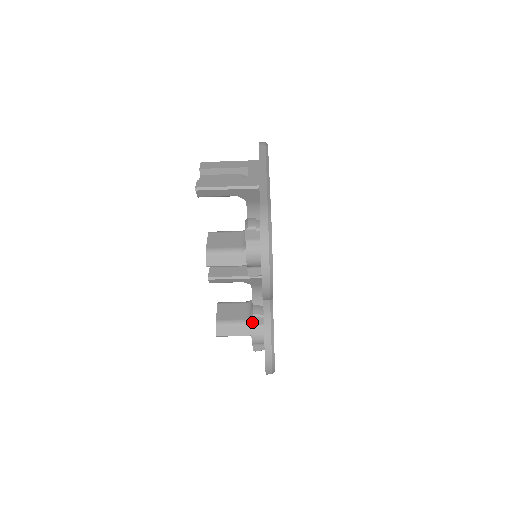
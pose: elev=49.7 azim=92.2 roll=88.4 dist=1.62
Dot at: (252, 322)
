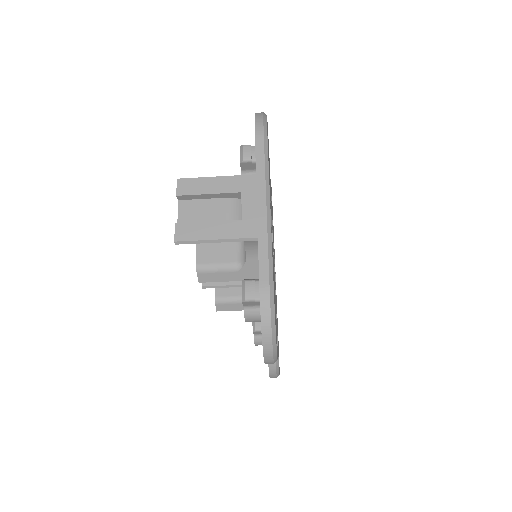
Dot at: (254, 333)
